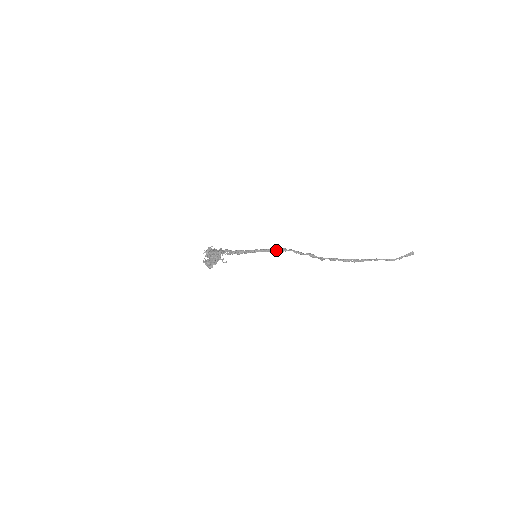
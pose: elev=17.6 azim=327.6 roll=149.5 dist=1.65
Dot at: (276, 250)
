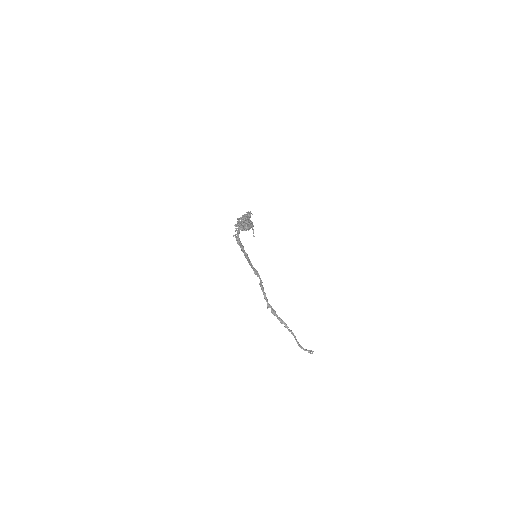
Dot at: (254, 268)
